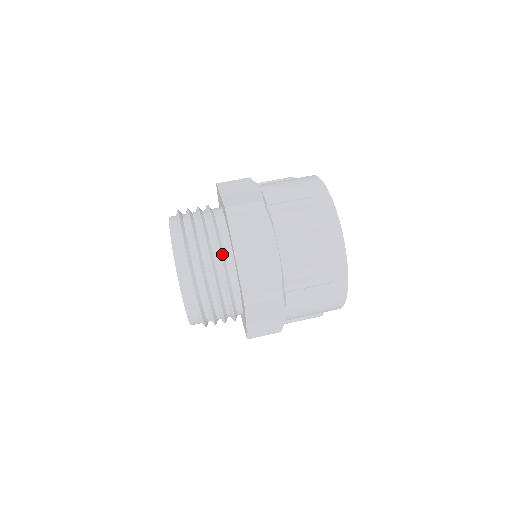
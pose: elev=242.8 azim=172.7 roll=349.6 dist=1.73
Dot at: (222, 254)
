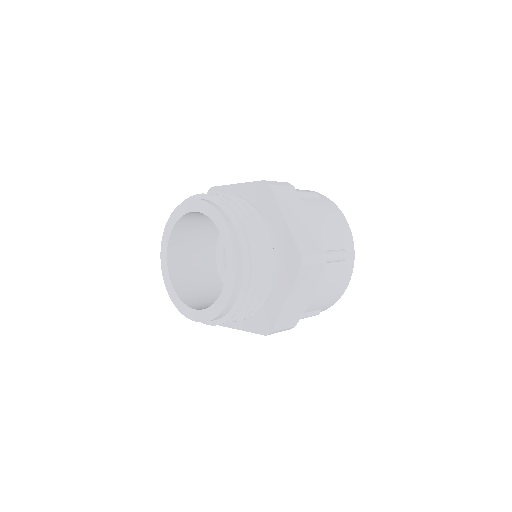
Dot at: (270, 288)
